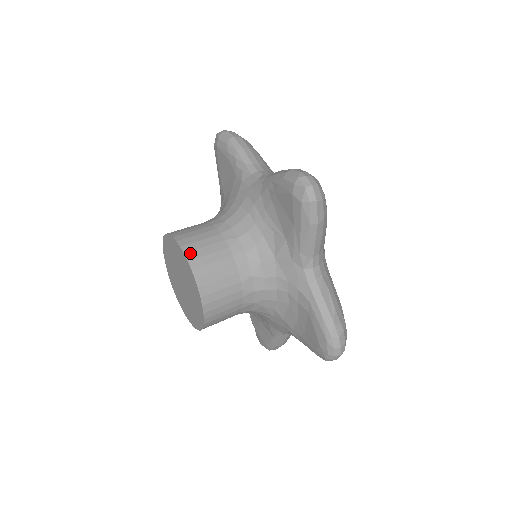
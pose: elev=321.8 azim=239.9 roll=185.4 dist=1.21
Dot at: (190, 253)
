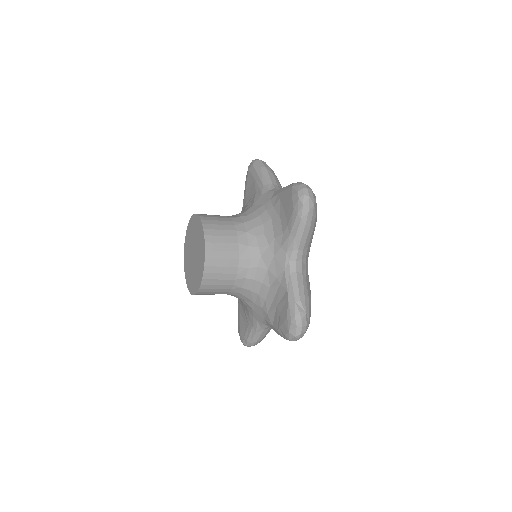
Dot at: occluded
